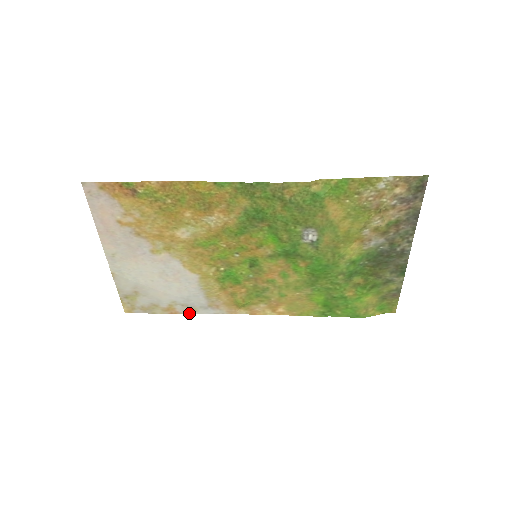
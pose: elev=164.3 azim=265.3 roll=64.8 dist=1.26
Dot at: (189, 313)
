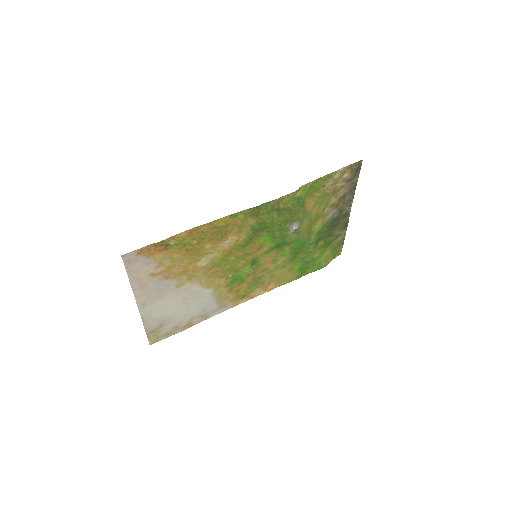
Dot at: occluded
